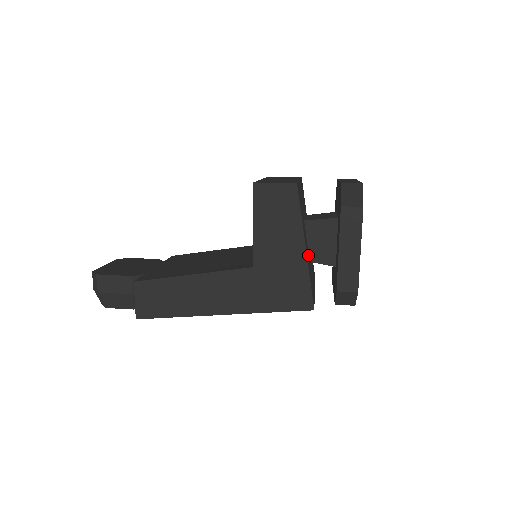
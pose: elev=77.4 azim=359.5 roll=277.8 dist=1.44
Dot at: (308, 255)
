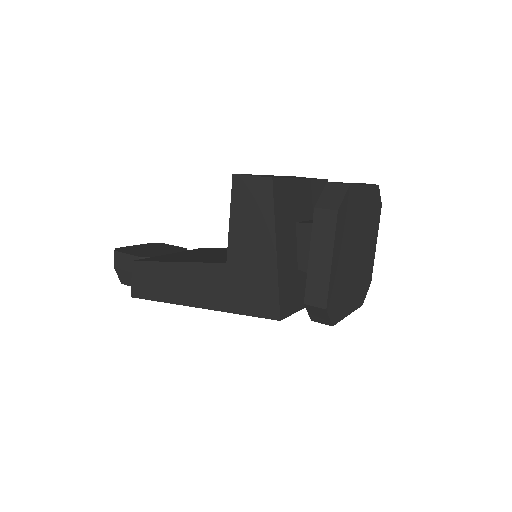
Dot at: (293, 261)
